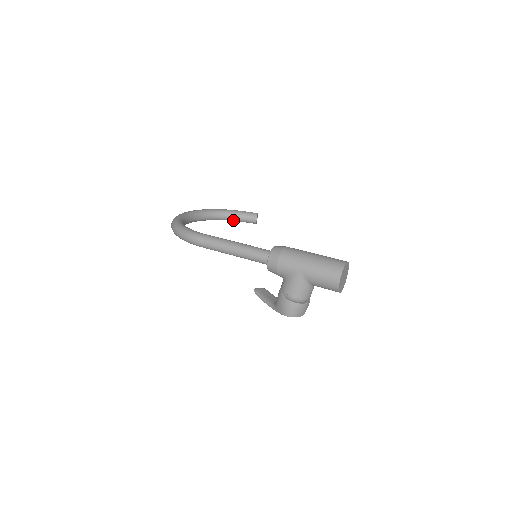
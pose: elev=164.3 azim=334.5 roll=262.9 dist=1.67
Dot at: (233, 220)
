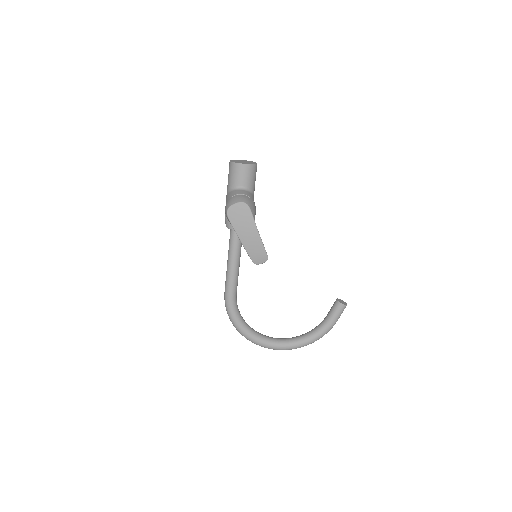
Dot at: (327, 323)
